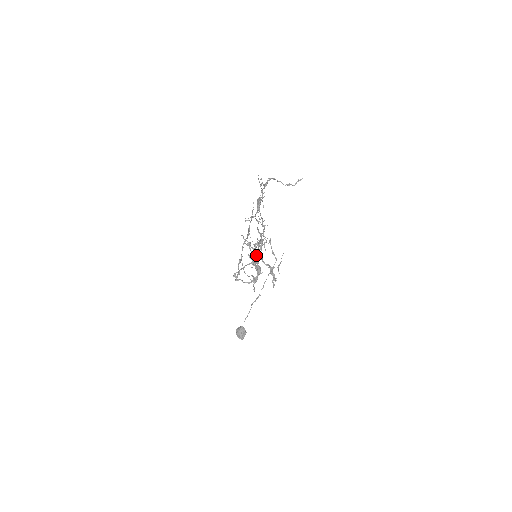
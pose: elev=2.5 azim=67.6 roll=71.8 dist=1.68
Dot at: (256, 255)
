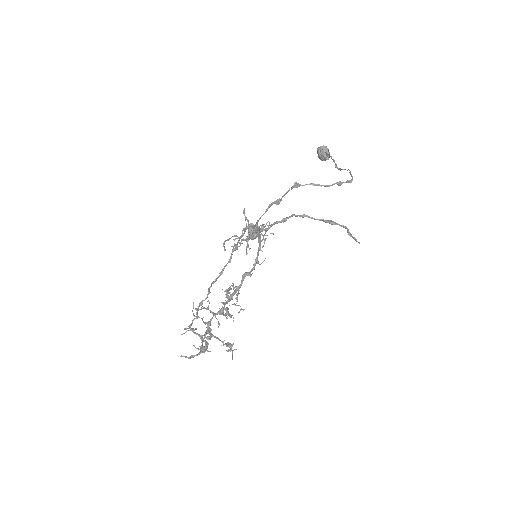
Dot at: (225, 304)
